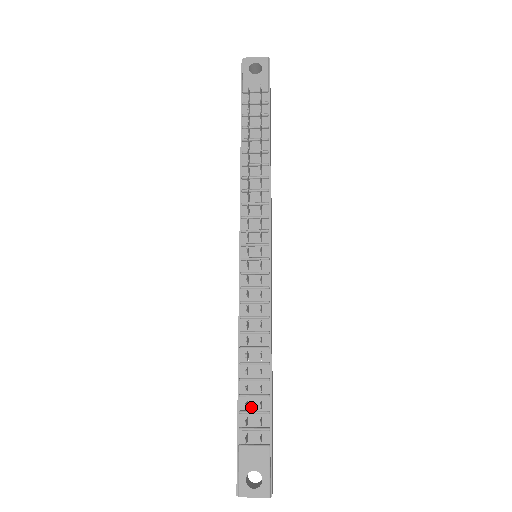
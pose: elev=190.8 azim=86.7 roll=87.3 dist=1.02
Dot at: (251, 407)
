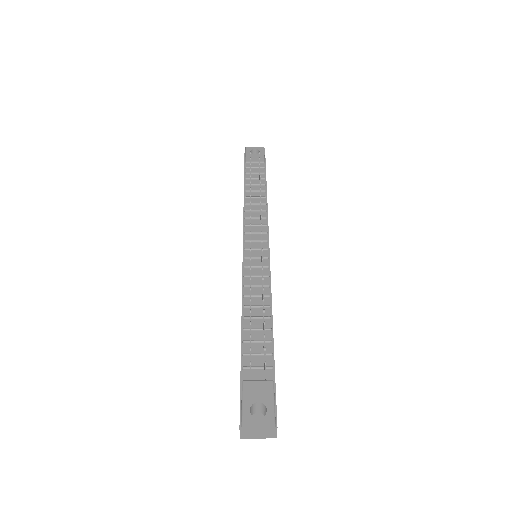
Dot at: (254, 351)
